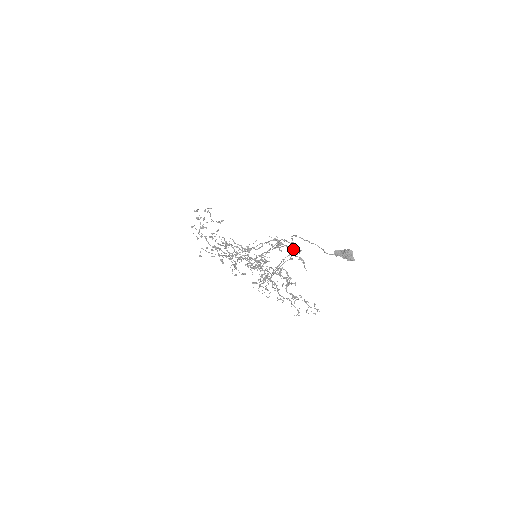
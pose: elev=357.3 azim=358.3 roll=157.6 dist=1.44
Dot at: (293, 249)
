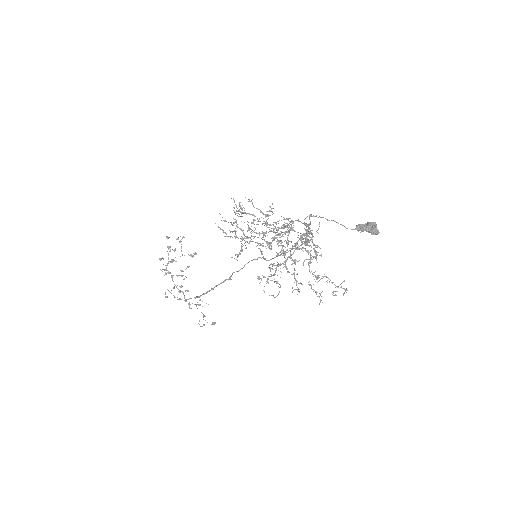
Dot at: occluded
